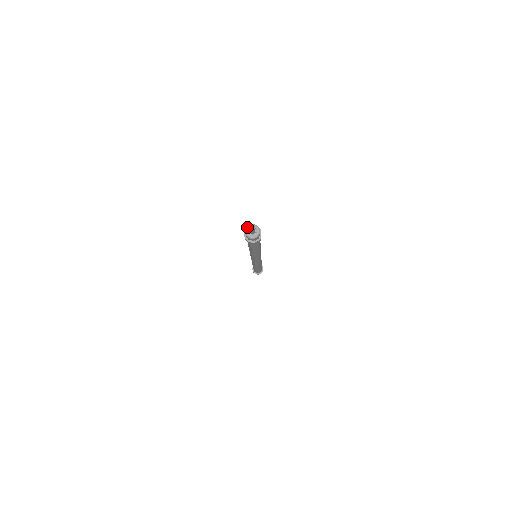
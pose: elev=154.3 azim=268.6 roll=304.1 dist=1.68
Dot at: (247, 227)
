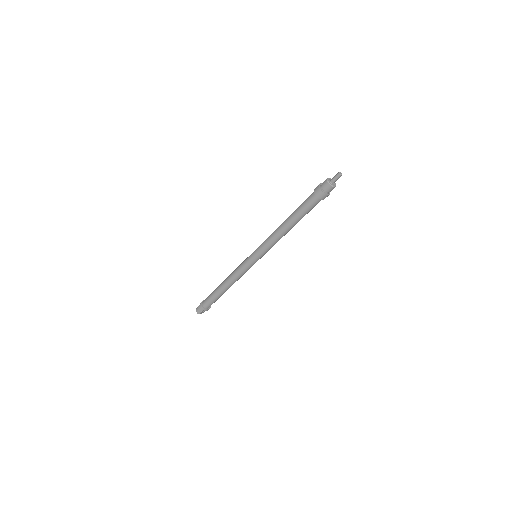
Dot at: (328, 180)
